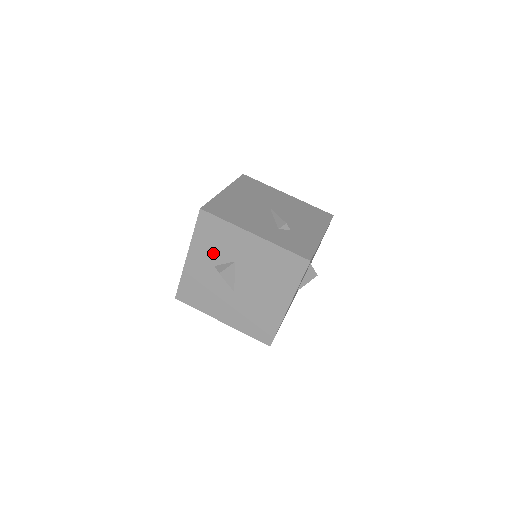
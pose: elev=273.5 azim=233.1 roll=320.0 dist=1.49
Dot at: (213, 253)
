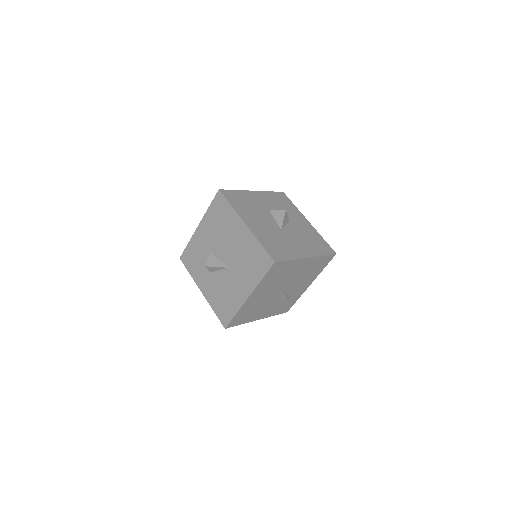
Dot at: (203, 267)
